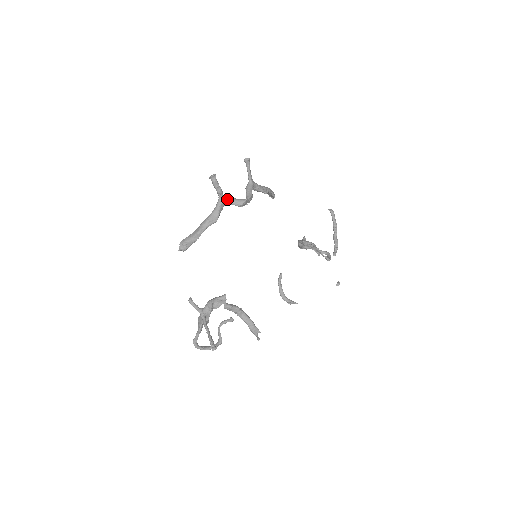
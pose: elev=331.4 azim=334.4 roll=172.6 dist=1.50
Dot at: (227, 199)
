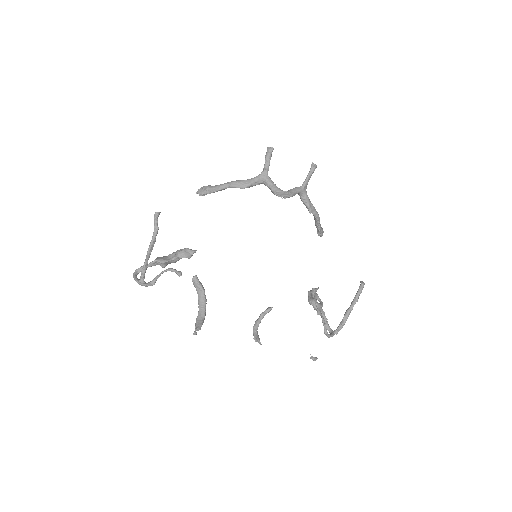
Dot at: (268, 178)
